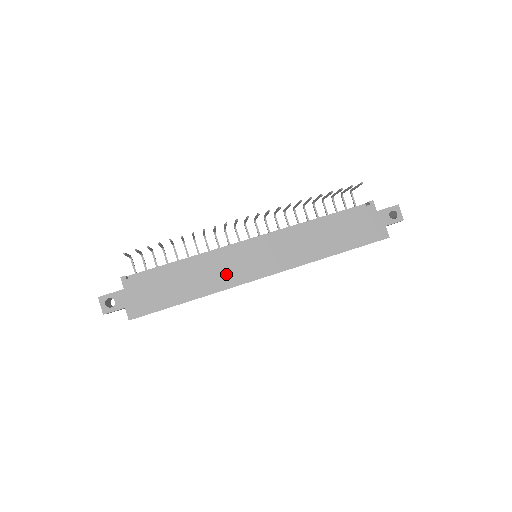
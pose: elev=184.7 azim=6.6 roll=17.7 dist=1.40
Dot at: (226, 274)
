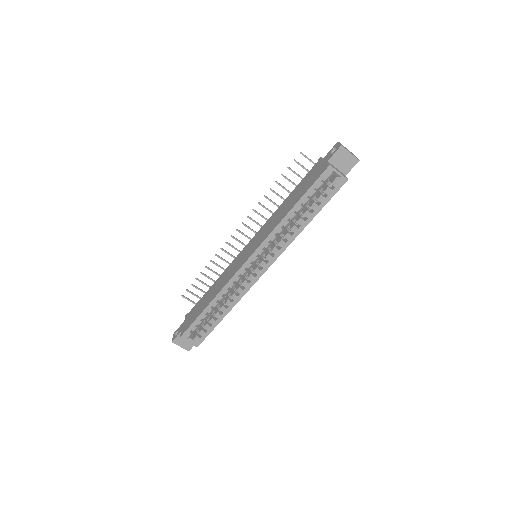
Dot at: (229, 275)
